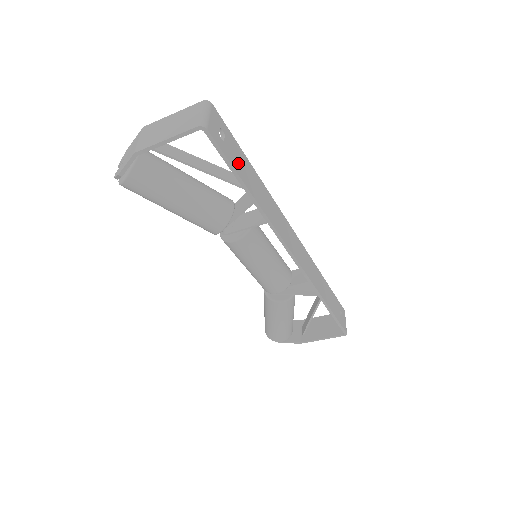
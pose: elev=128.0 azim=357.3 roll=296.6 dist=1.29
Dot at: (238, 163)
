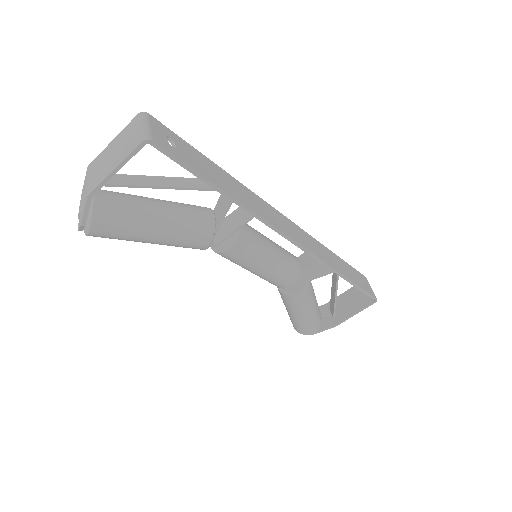
Dot at: (200, 166)
